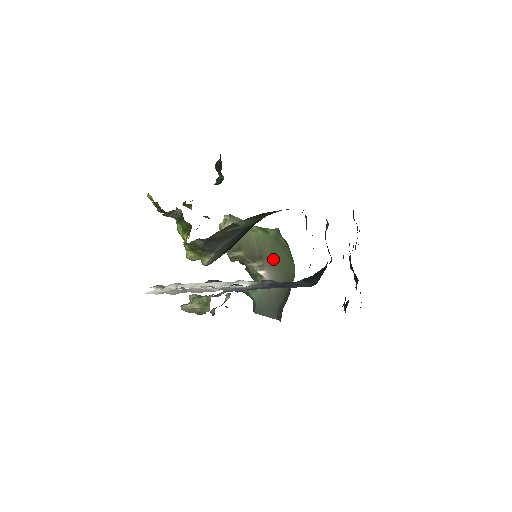
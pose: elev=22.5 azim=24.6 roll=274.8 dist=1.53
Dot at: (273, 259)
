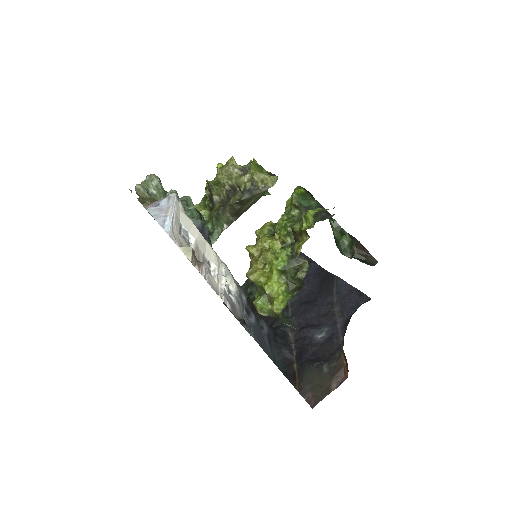
Dot at: occluded
